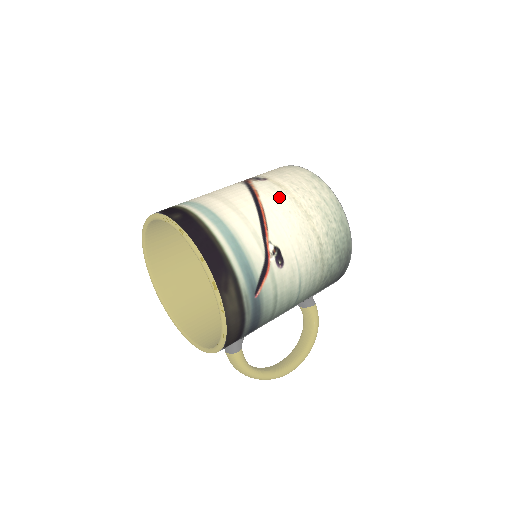
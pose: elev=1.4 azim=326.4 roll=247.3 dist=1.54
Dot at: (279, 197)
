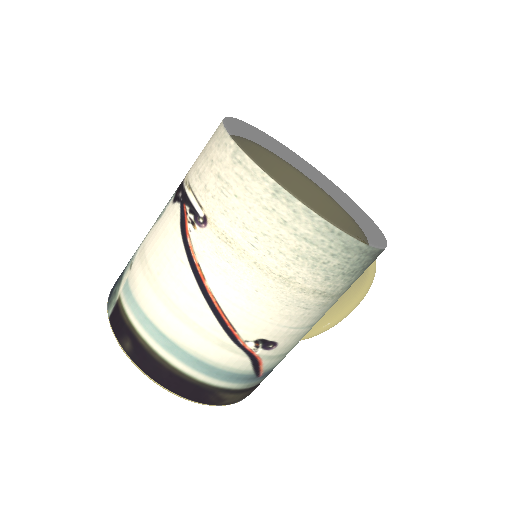
Dot at: (233, 271)
